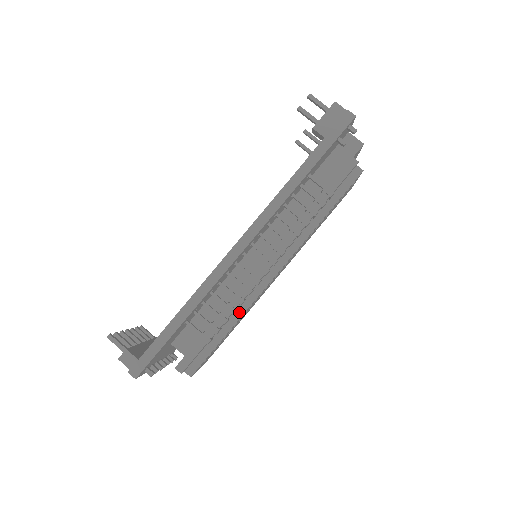
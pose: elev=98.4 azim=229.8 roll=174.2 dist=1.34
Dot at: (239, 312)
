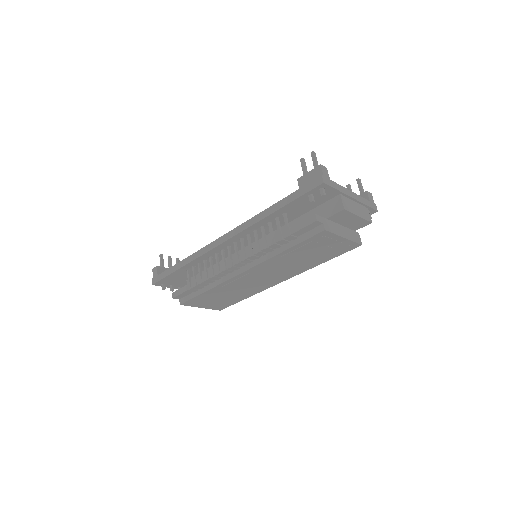
Dot at: (215, 283)
